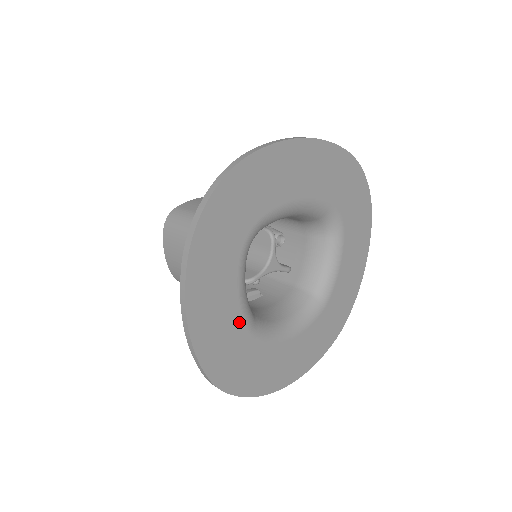
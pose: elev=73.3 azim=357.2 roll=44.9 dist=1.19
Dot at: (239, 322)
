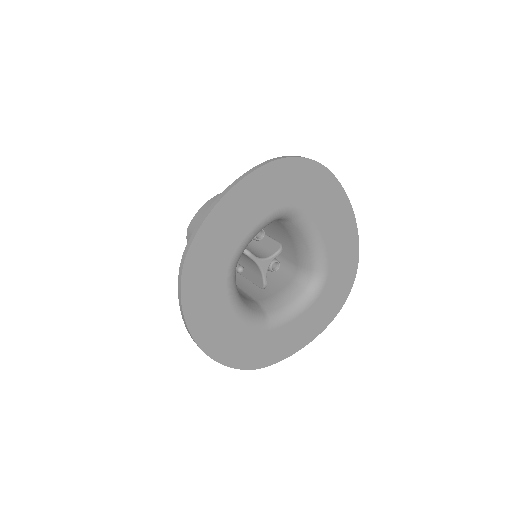
Dot at: (236, 244)
